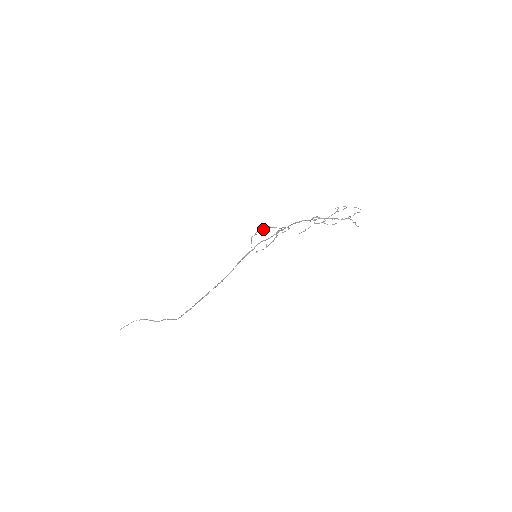
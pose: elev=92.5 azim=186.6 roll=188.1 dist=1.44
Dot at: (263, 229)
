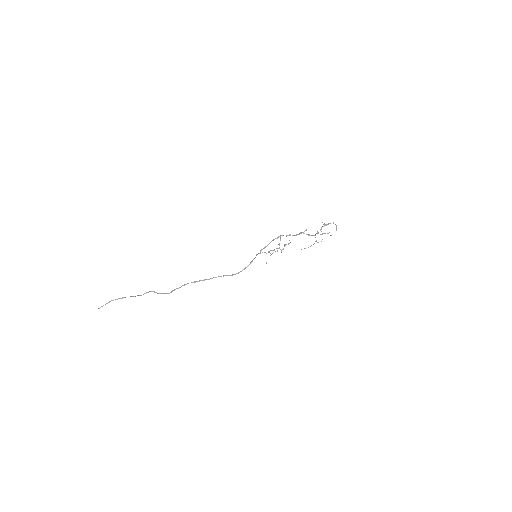
Dot at: occluded
